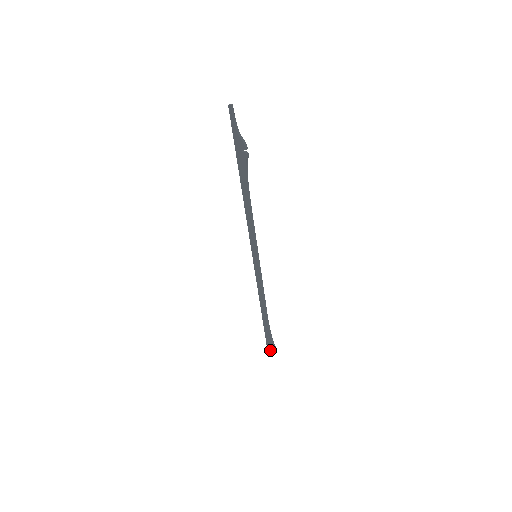
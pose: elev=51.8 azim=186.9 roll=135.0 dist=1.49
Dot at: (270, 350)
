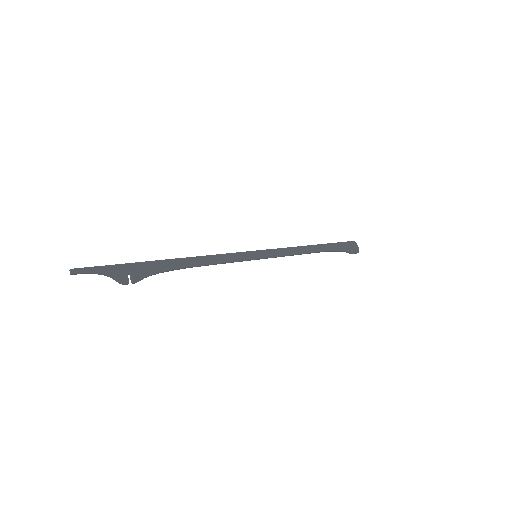
Dot at: (355, 246)
